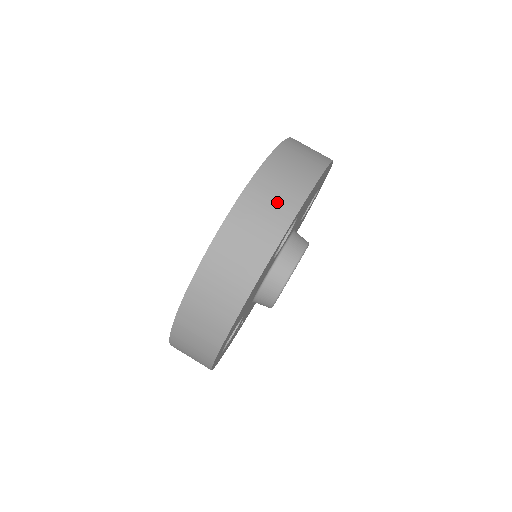
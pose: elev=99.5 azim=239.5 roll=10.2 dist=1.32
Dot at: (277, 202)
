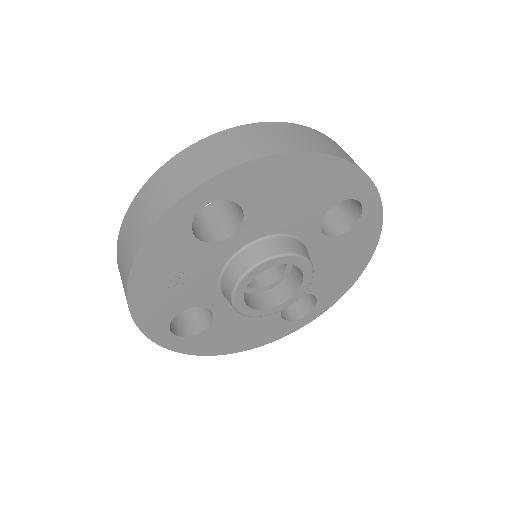
Dot at: occluded
